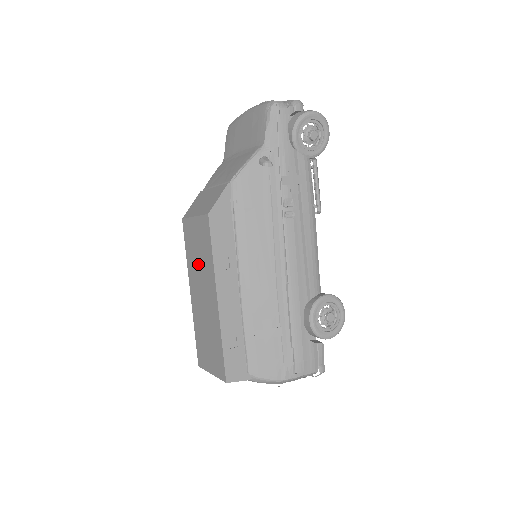
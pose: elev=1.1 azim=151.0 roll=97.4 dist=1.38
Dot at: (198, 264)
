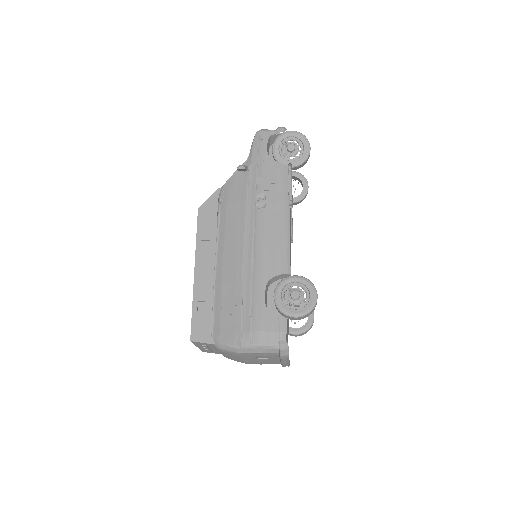
Dot at: occluded
